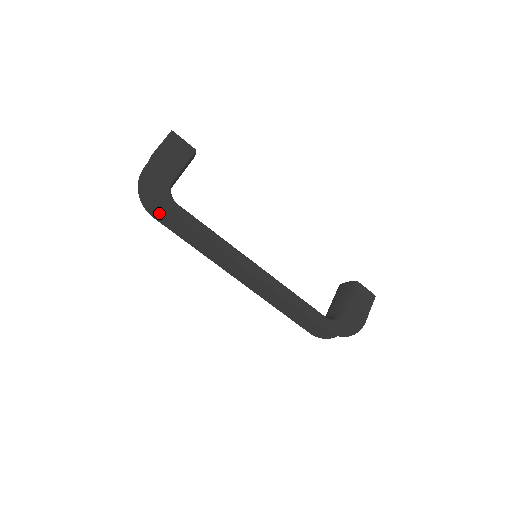
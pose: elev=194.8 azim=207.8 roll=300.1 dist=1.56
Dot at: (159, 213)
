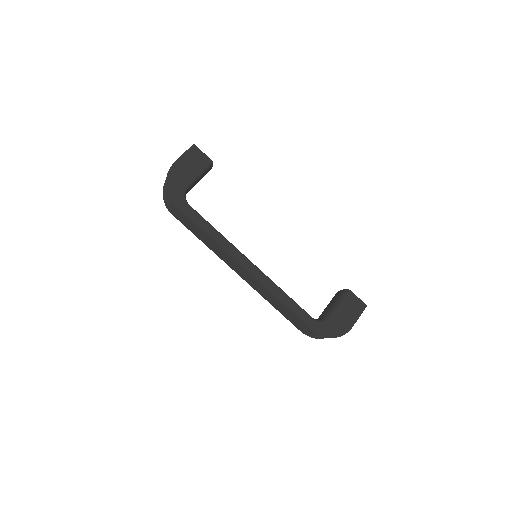
Dot at: (175, 211)
